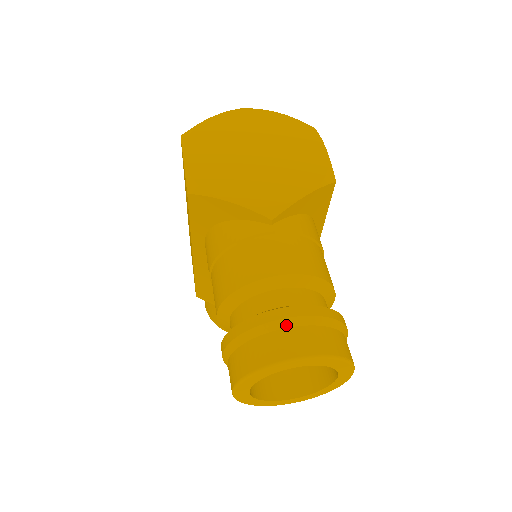
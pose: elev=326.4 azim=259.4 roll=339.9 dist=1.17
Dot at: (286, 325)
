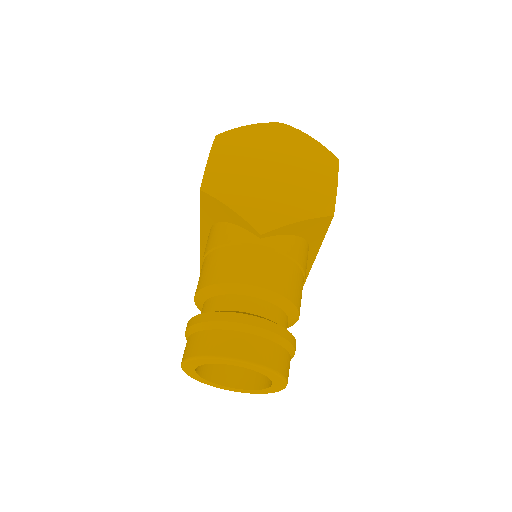
Dot at: (235, 328)
